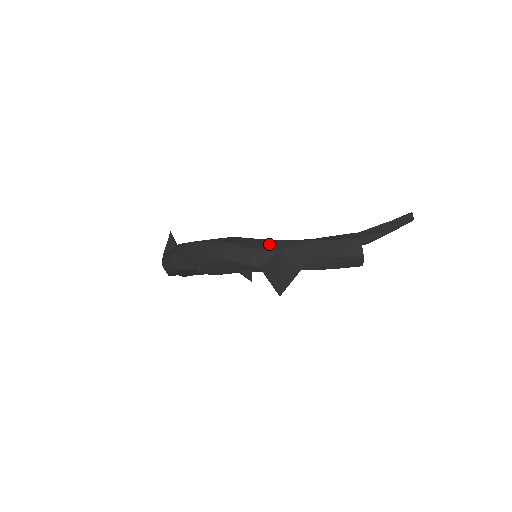
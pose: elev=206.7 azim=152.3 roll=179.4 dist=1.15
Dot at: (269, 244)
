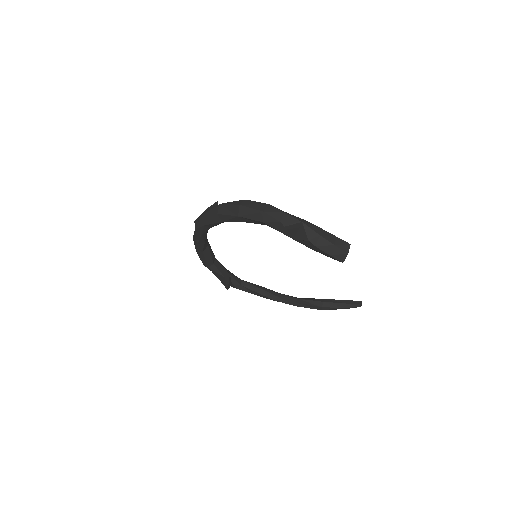
Dot at: (297, 217)
